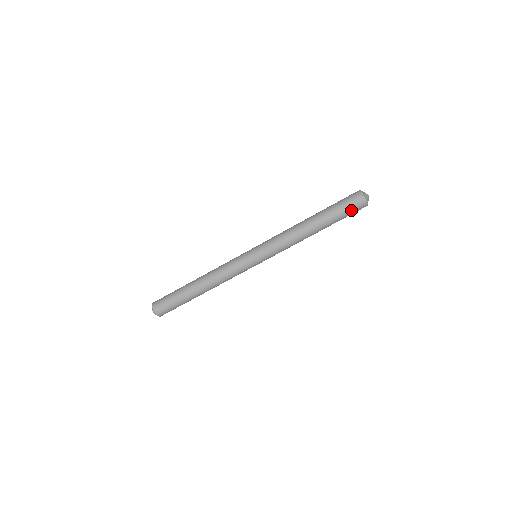
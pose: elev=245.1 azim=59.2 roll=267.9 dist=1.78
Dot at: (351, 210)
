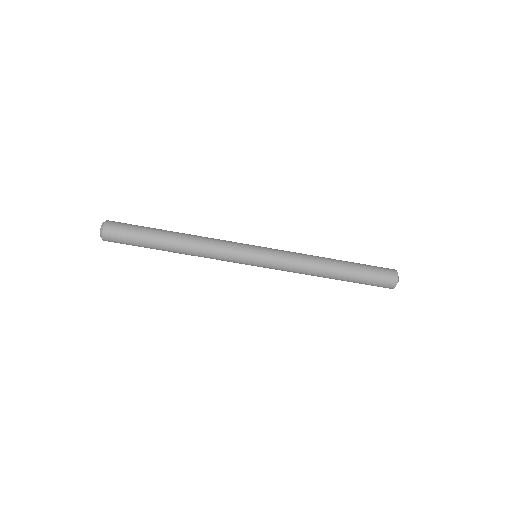
Dot at: (379, 277)
